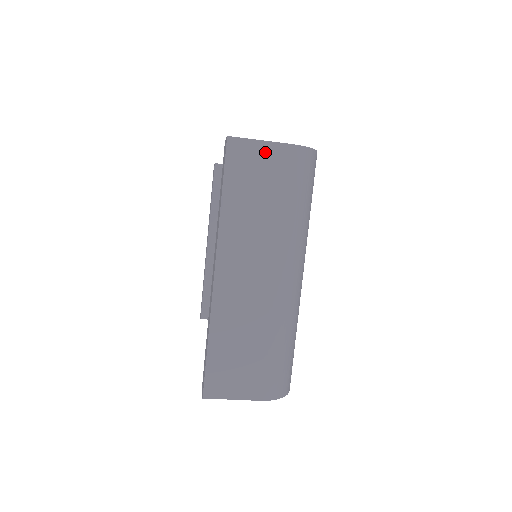
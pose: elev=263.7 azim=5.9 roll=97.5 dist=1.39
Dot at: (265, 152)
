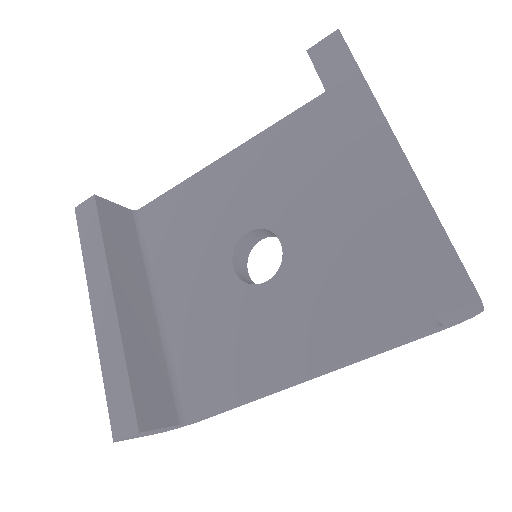
Dot at: occluded
